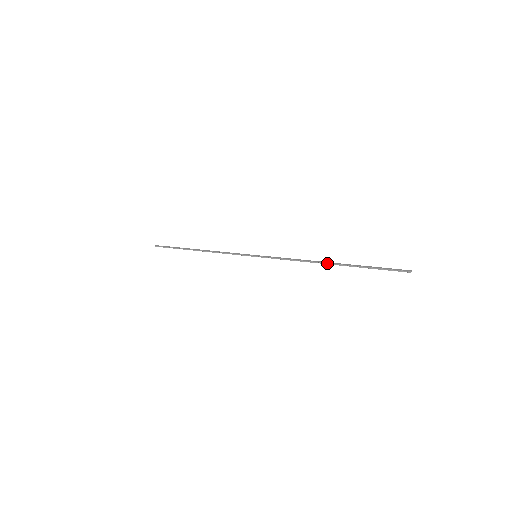
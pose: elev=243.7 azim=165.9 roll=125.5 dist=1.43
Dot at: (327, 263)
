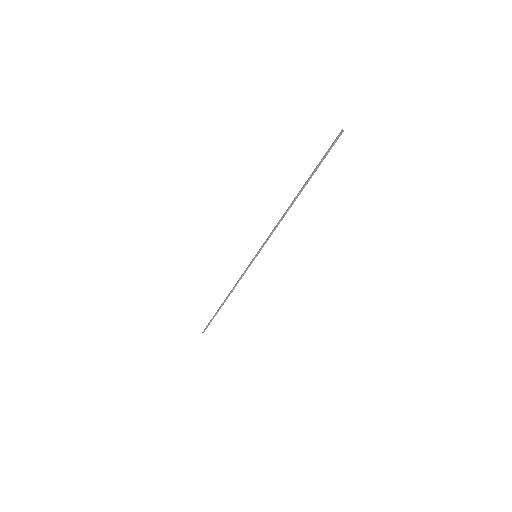
Dot at: (295, 200)
